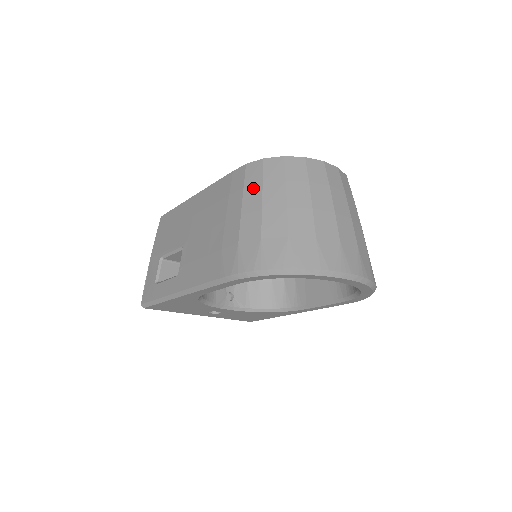
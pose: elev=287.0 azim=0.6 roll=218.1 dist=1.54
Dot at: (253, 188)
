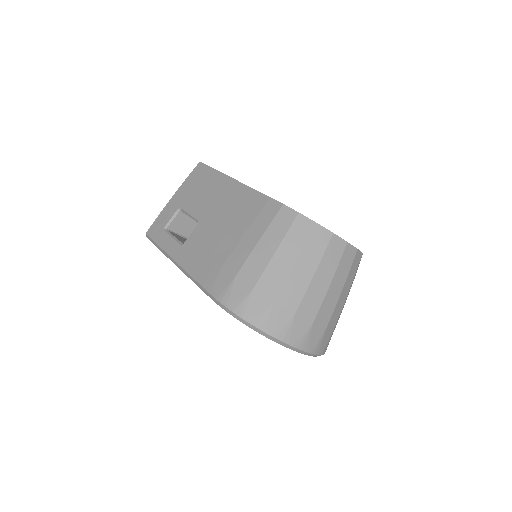
Dot at: (274, 235)
